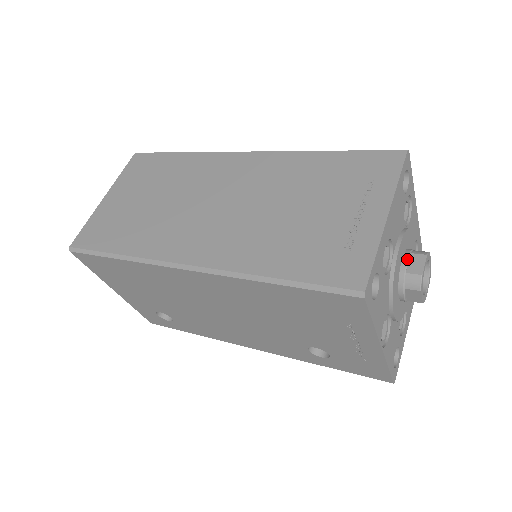
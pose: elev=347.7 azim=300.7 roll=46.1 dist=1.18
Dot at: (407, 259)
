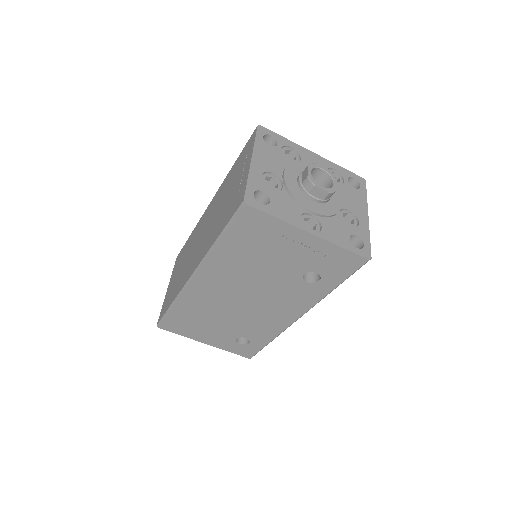
Dot at: (299, 177)
